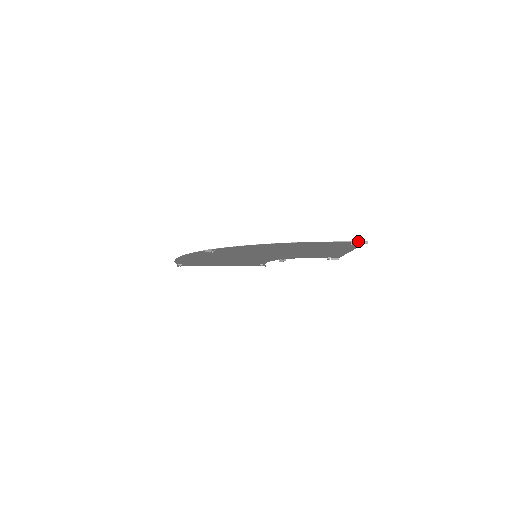
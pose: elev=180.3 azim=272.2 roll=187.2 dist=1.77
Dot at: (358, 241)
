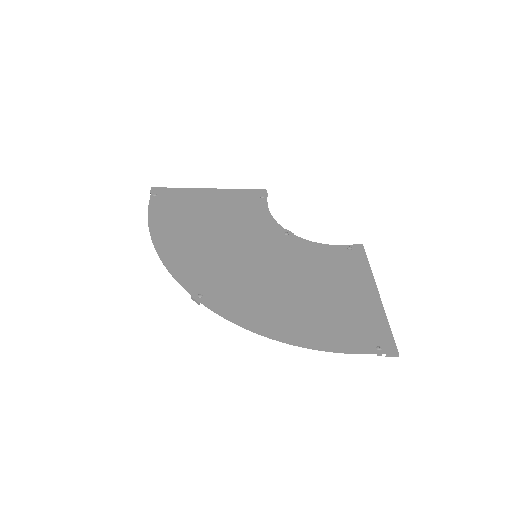
Dot at: (387, 355)
